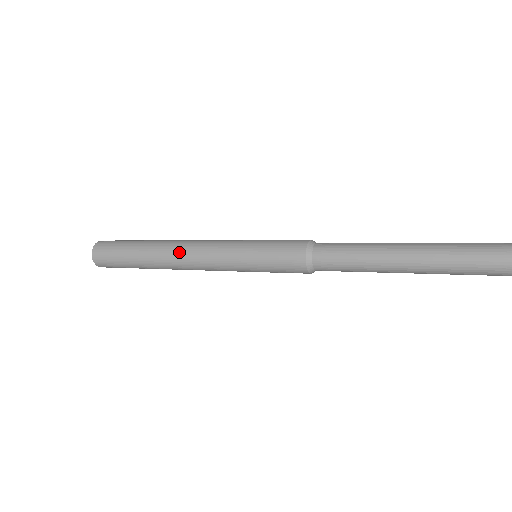
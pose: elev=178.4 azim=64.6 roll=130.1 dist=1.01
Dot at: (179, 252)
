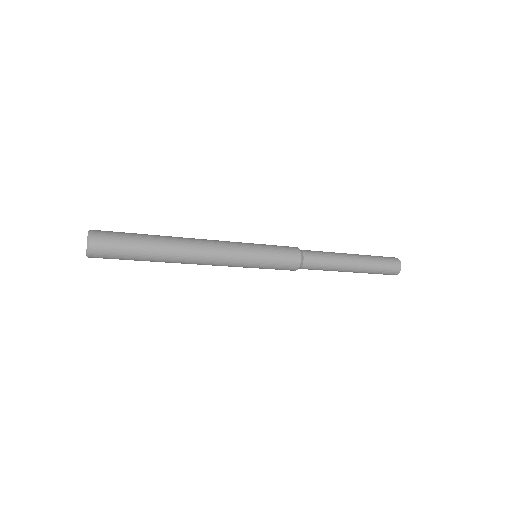
Dot at: (198, 254)
